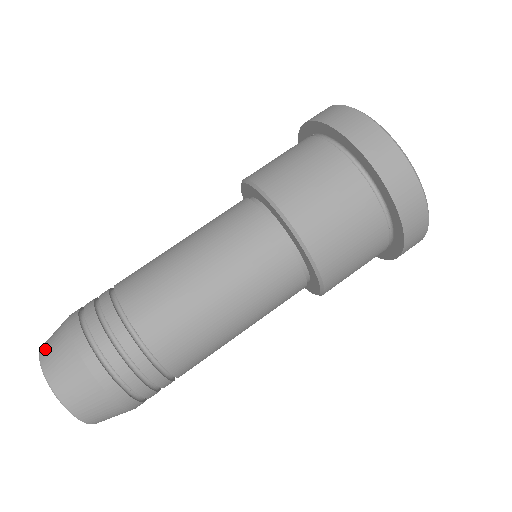
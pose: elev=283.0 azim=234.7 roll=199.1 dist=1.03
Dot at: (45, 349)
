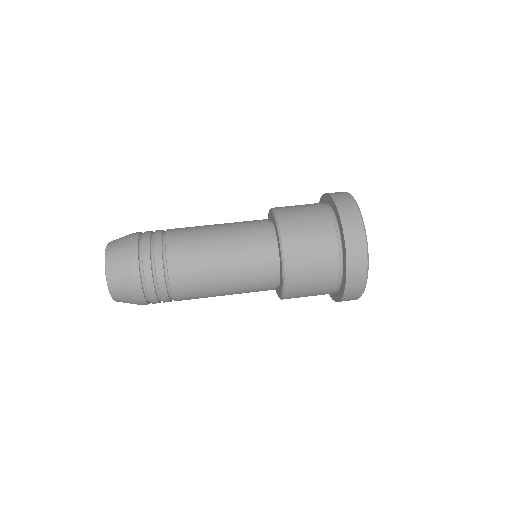
Dot at: occluded
